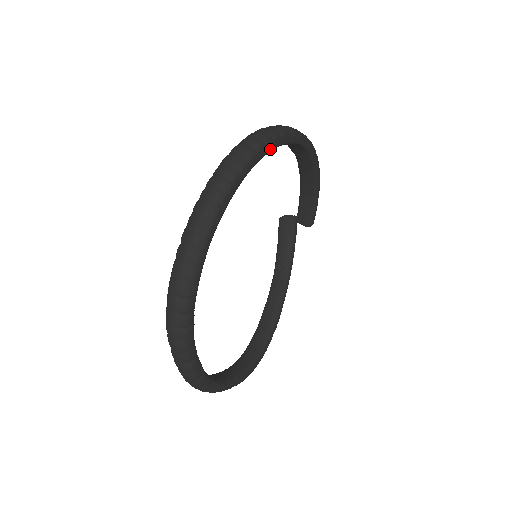
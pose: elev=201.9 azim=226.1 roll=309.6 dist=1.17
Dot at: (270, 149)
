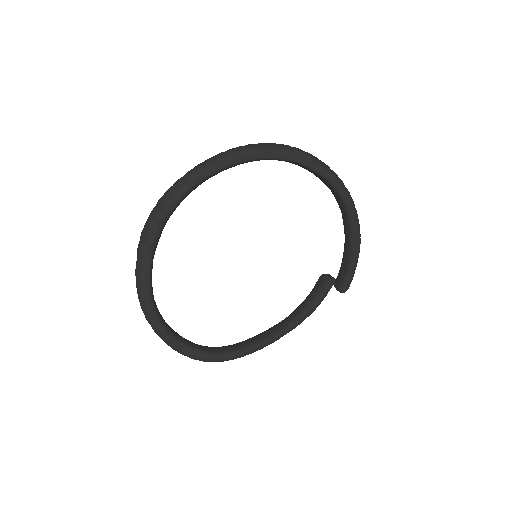
Dot at: (288, 158)
